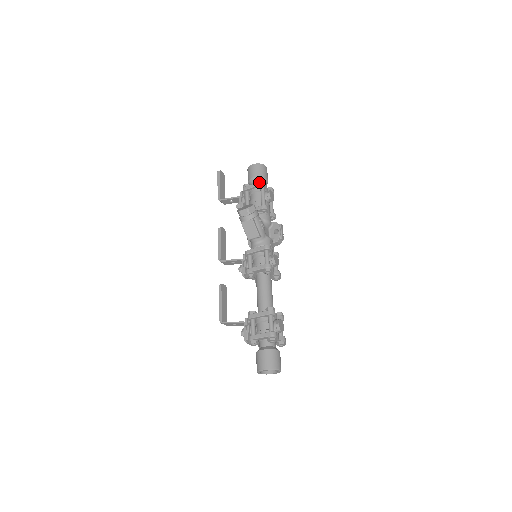
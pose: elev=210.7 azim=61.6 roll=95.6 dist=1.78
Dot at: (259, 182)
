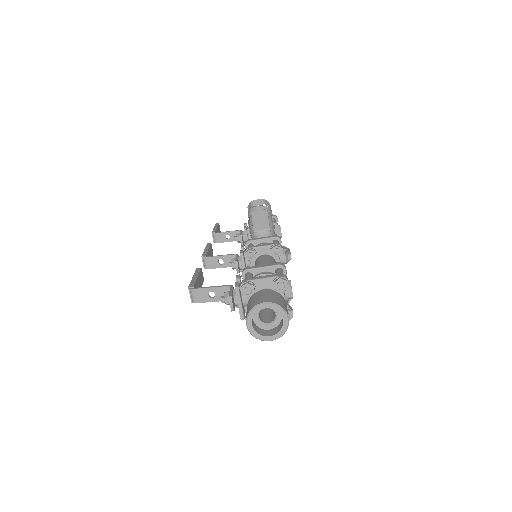
Dot at: occluded
